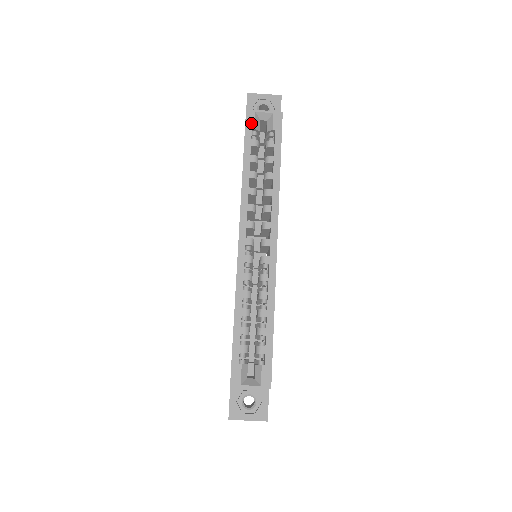
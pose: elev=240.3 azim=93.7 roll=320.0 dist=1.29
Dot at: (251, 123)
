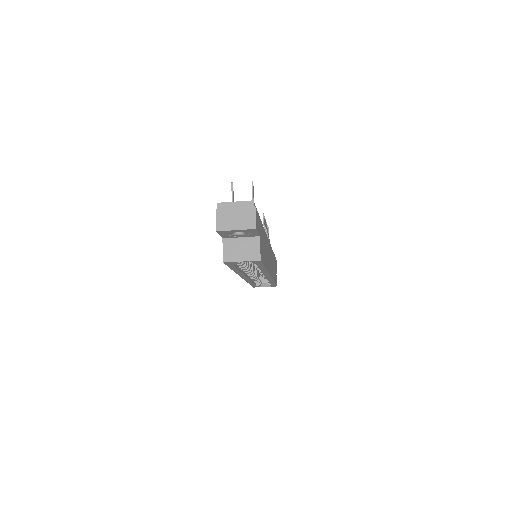
Dot at: (231, 264)
